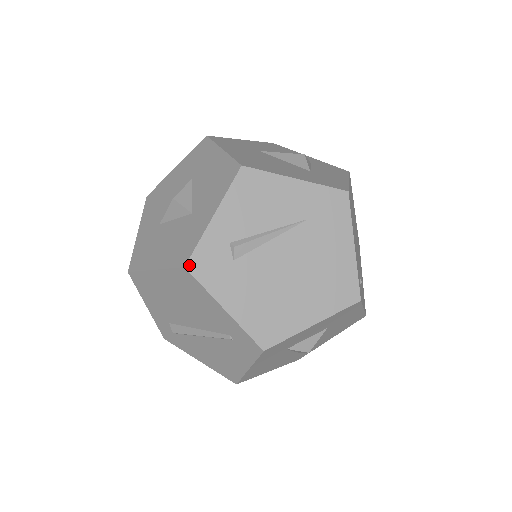
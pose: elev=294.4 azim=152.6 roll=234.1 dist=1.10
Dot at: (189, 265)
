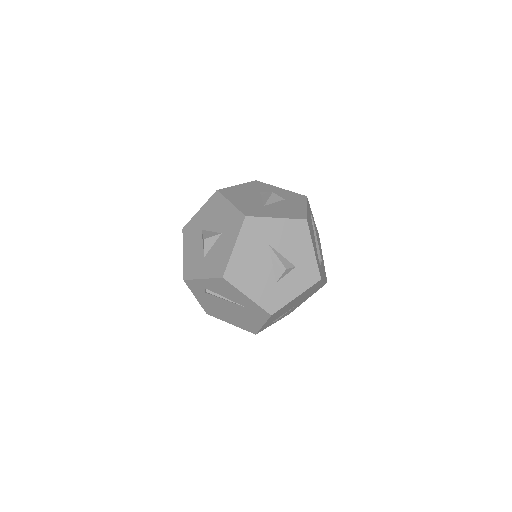
Dot at: (186, 281)
